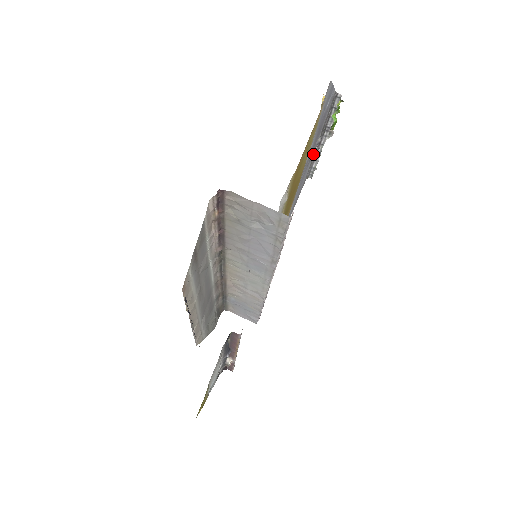
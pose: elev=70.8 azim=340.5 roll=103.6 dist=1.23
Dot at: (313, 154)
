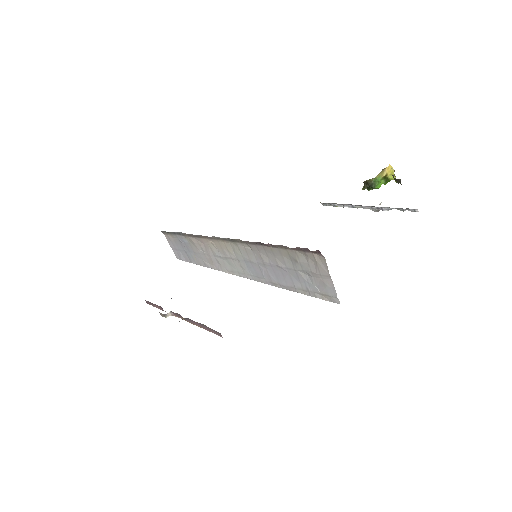
Dot at: occluded
